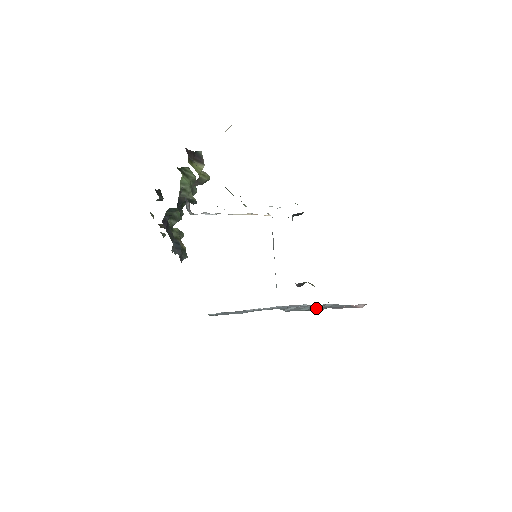
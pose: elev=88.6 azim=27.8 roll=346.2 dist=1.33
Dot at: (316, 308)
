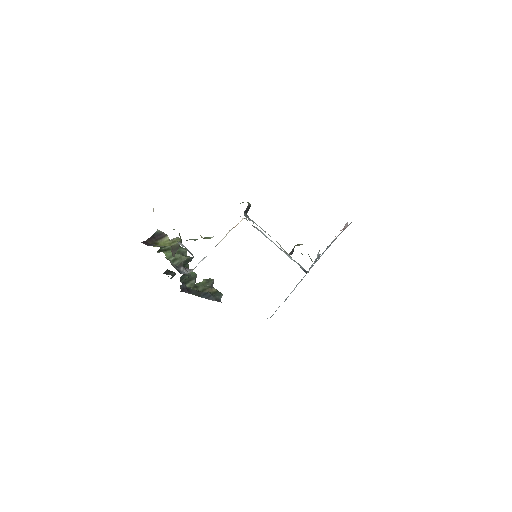
Dot at: (319, 255)
